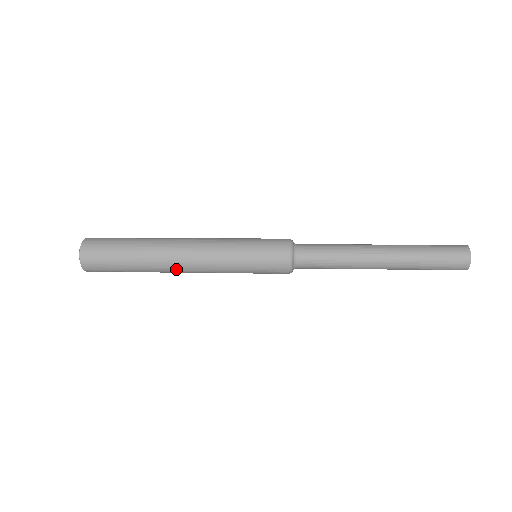
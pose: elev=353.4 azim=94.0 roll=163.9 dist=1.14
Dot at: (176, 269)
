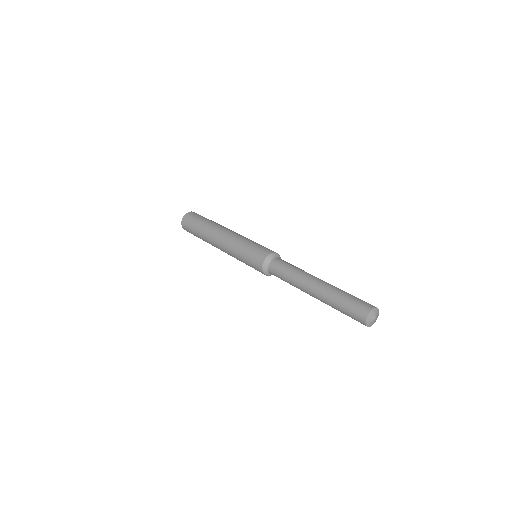
Dot at: (215, 242)
